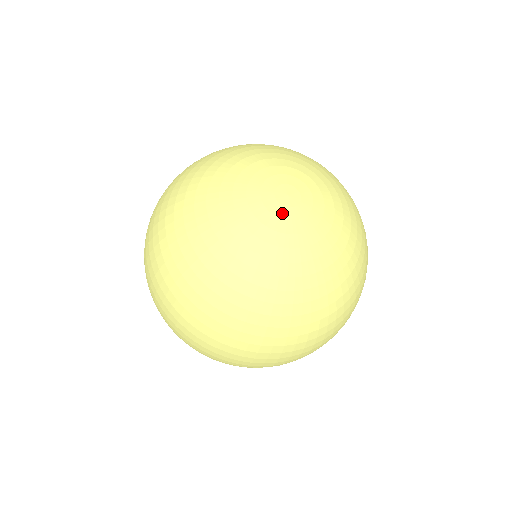
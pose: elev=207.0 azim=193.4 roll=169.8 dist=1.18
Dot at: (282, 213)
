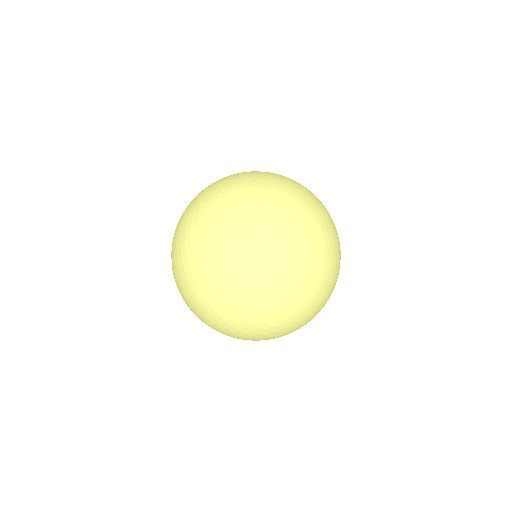
Dot at: (305, 230)
